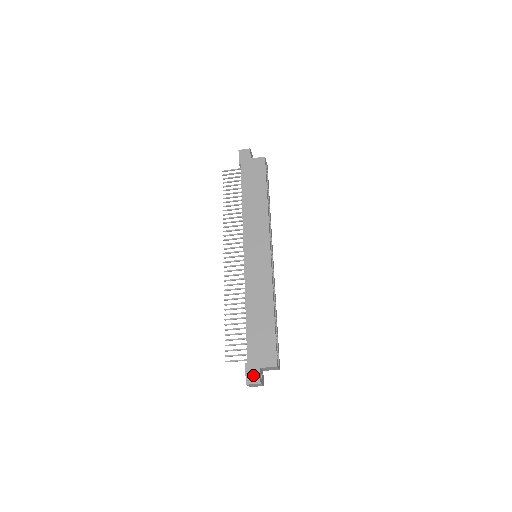
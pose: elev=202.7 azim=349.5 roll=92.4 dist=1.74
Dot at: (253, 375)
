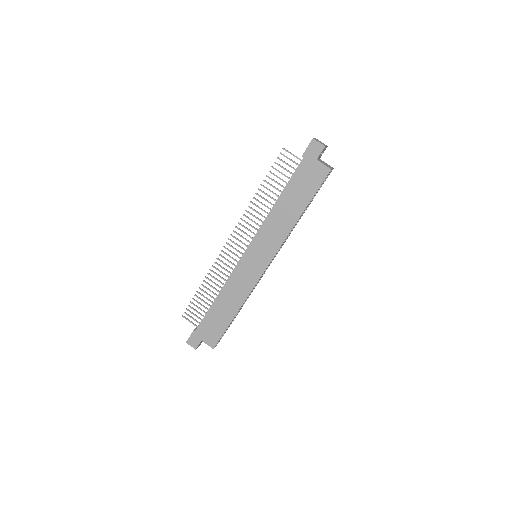
Dot at: (194, 341)
